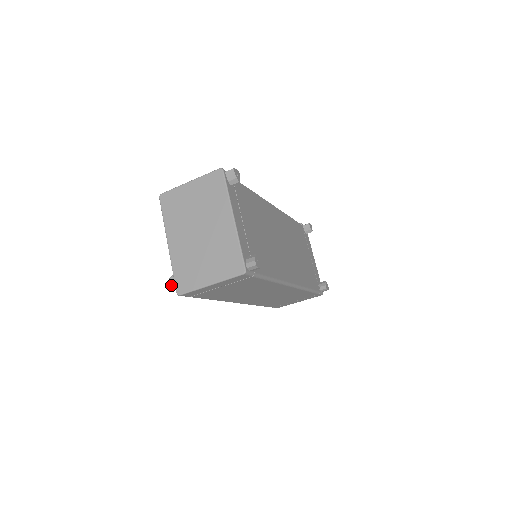
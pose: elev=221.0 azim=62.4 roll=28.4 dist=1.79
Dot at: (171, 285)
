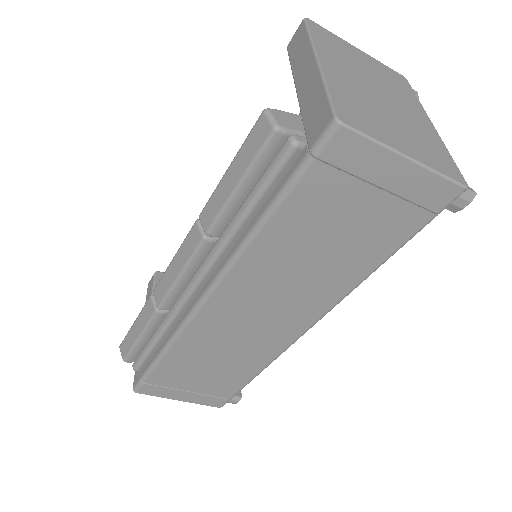
Dot at: (271, 118)
